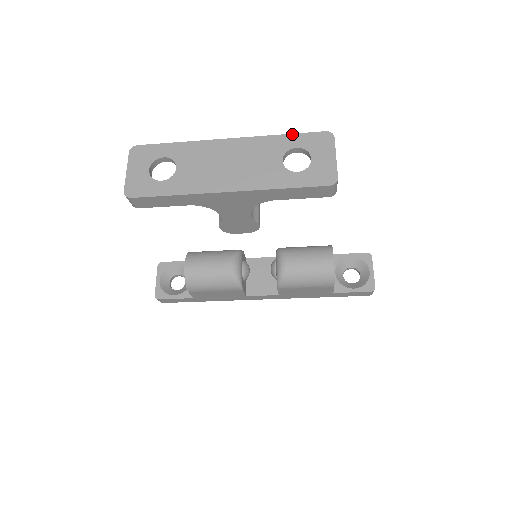
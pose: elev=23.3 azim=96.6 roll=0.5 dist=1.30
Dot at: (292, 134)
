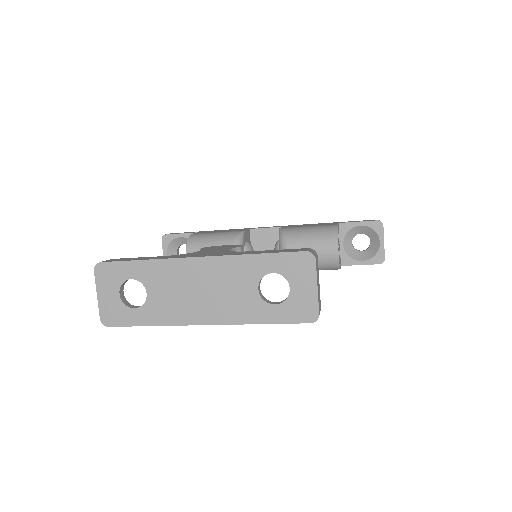
Dot at: (267, 254)
